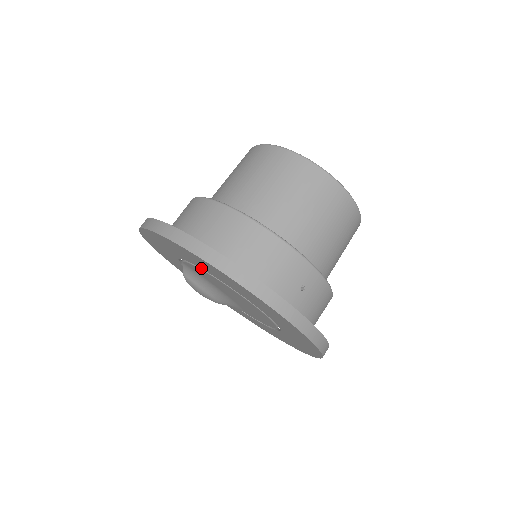
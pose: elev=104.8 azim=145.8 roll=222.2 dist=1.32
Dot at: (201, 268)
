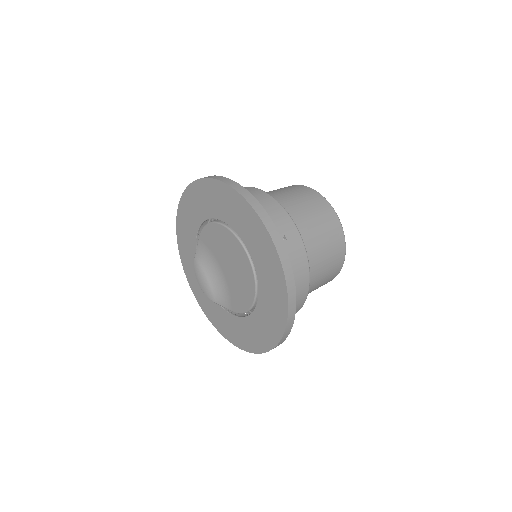
Dot at: (213, 217)
